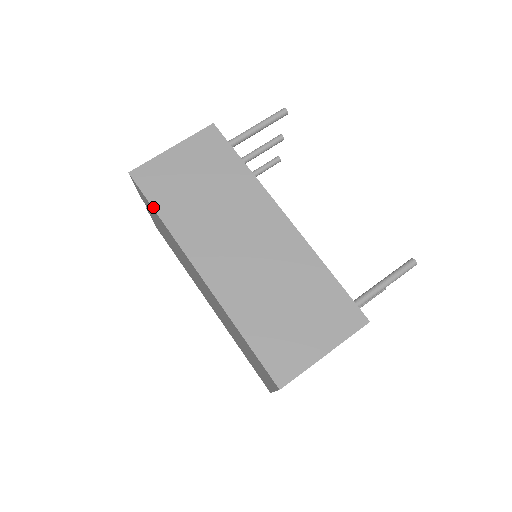
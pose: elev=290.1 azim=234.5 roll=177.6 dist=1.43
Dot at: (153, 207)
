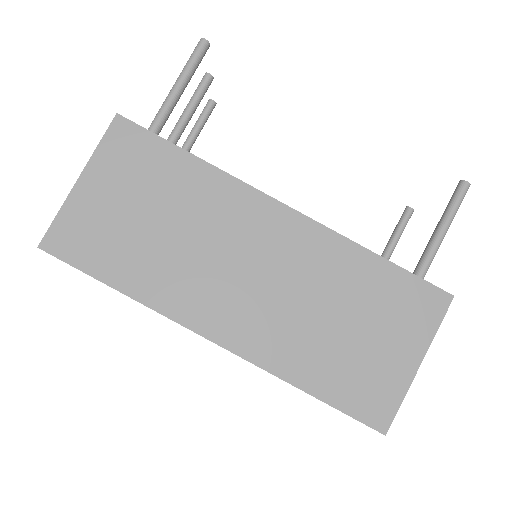
Dot at: (101, 281)
